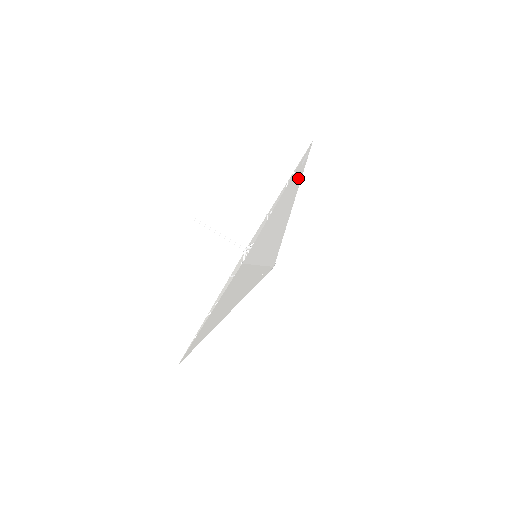
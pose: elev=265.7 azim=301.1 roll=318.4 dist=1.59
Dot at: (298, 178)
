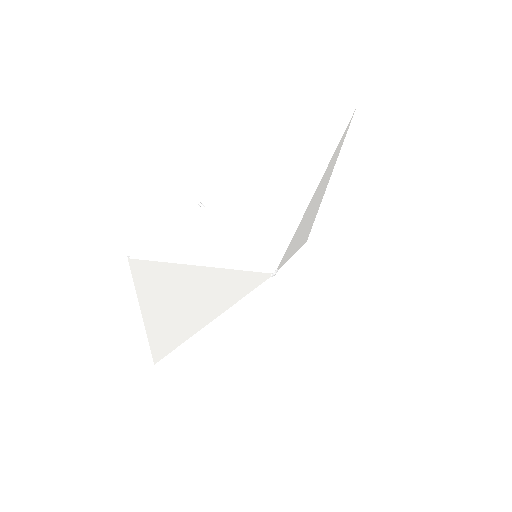
Dot at: (316, 160)
